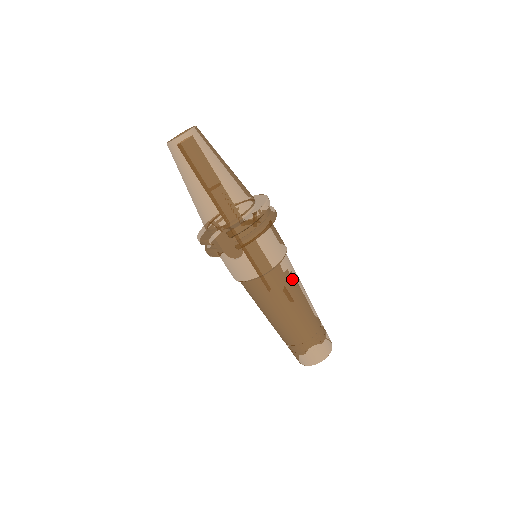
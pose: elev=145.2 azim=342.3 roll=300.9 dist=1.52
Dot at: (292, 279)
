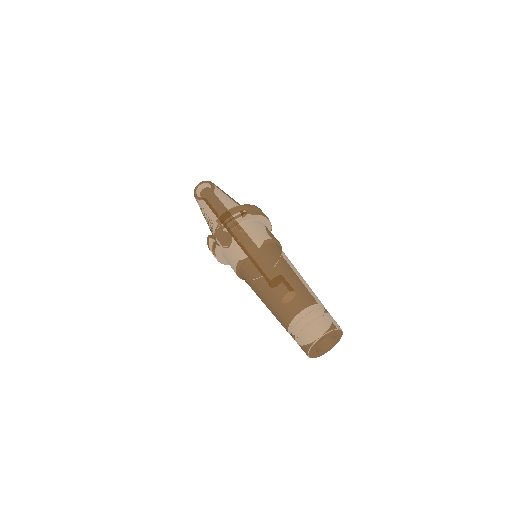
Dot at: (279, 258)
